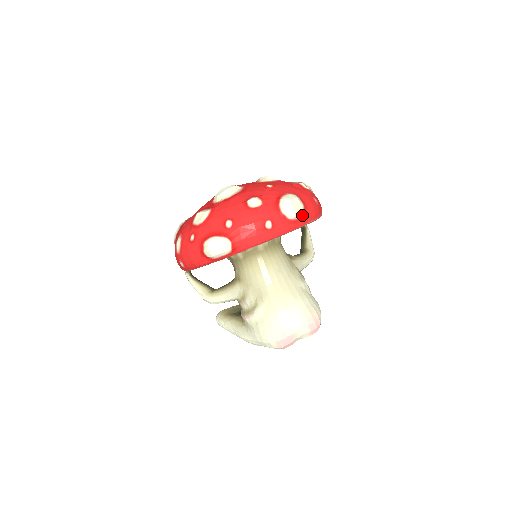
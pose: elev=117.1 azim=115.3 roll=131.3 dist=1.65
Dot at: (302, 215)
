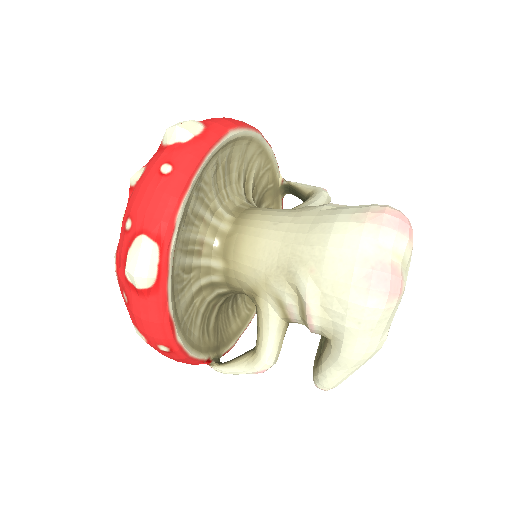
Dot at: (205, 128)
